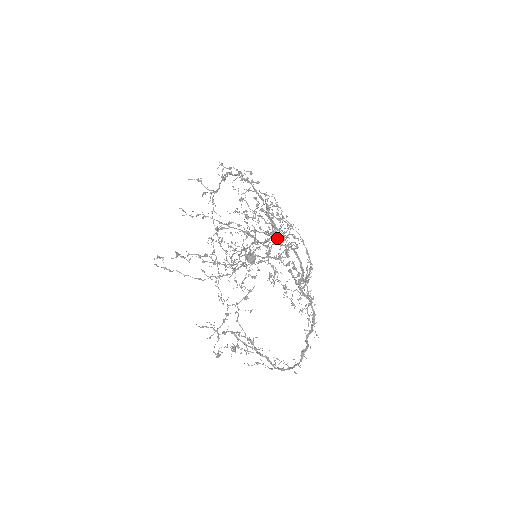
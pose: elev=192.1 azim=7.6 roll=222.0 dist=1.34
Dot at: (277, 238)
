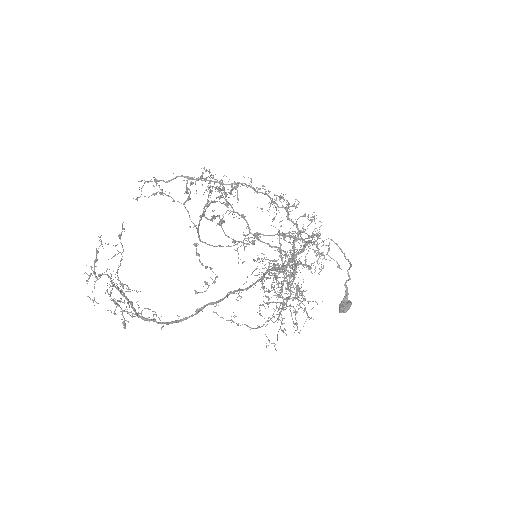
Dot at: (298, 238)
